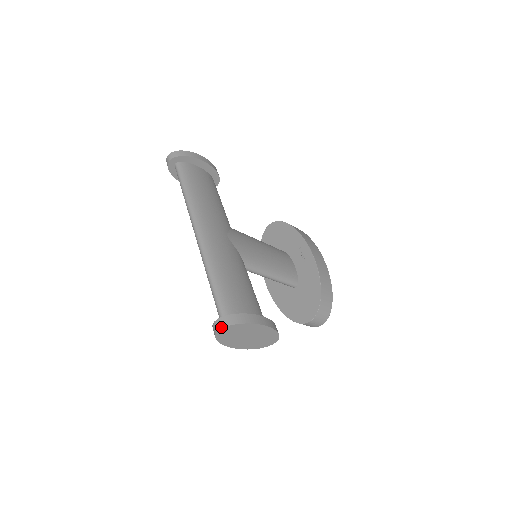
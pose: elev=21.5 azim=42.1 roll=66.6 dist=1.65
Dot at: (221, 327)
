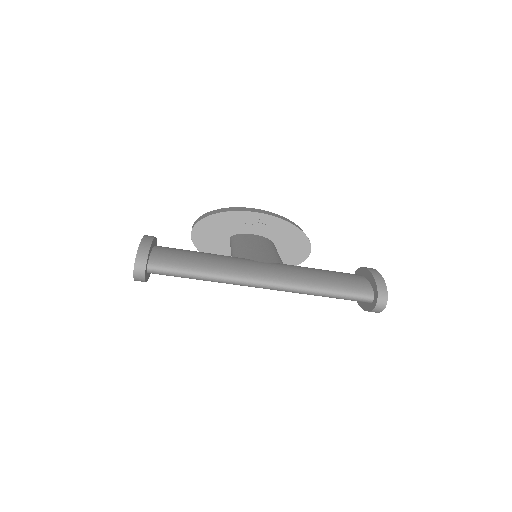
Dot at: (386, 300)
